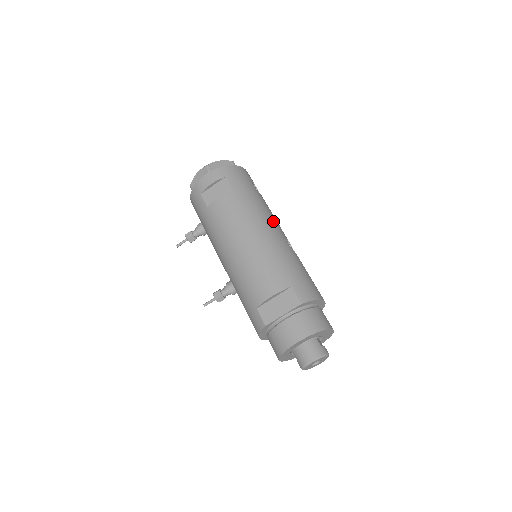
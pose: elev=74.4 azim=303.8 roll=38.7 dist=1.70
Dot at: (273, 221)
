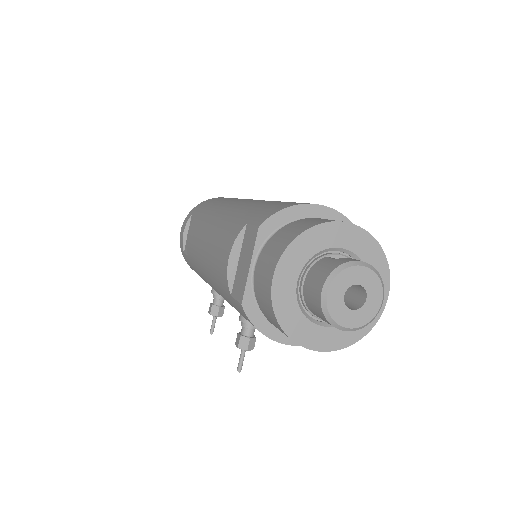
Dot at: occluded
